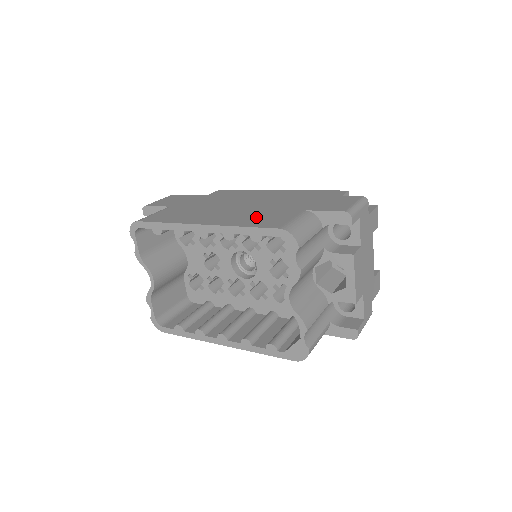
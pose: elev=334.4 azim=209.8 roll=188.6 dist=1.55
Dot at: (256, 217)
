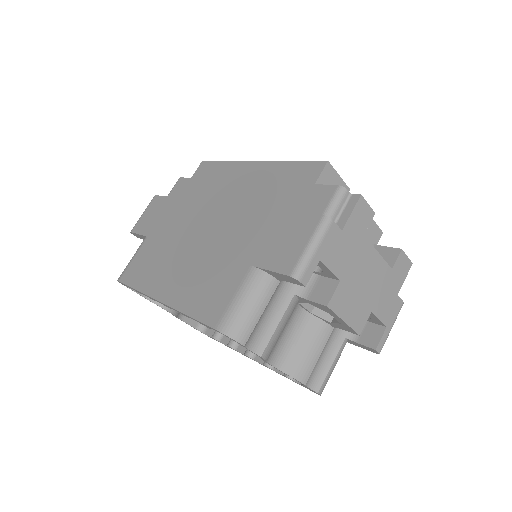
Dot at: (204, 285)
